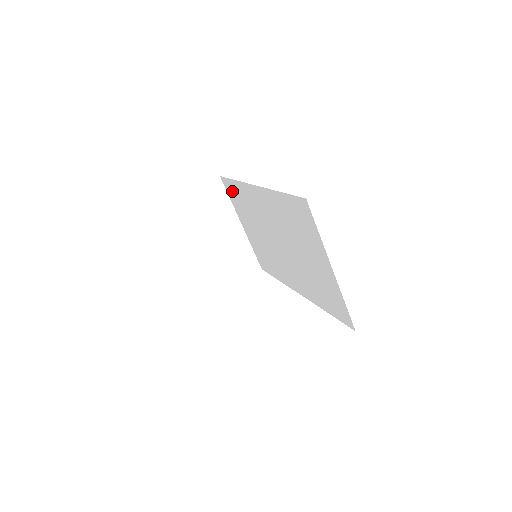
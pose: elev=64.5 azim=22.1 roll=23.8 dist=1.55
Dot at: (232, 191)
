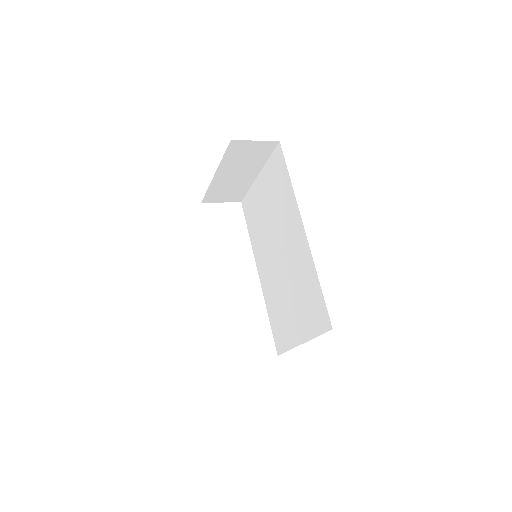
Dot at: (278, 168)
